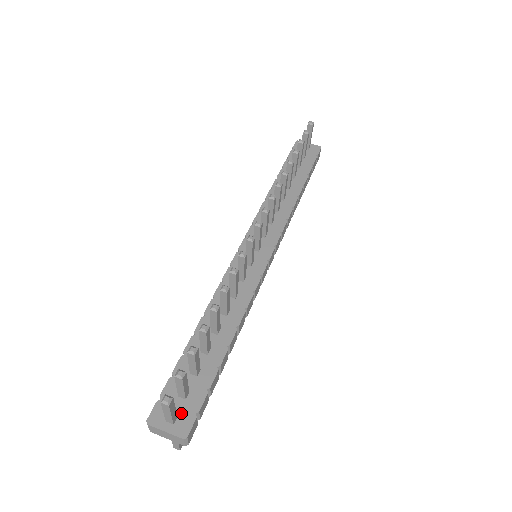
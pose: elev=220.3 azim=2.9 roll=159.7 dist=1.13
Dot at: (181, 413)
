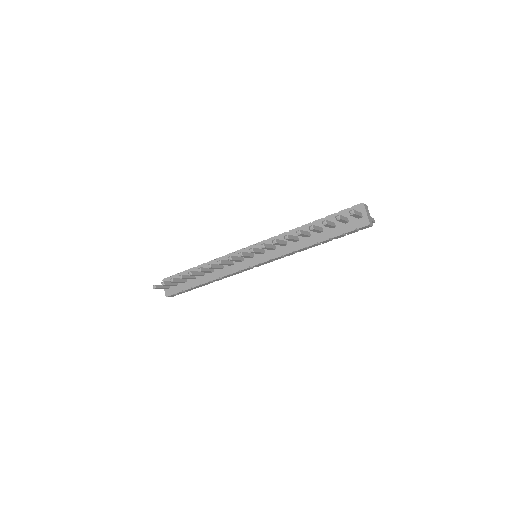
Dot at: (171, 288)
